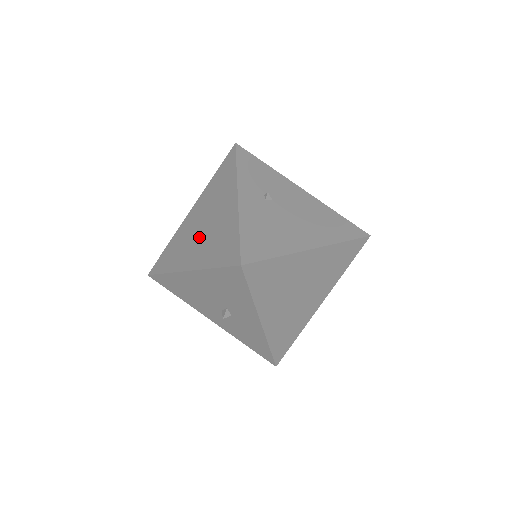
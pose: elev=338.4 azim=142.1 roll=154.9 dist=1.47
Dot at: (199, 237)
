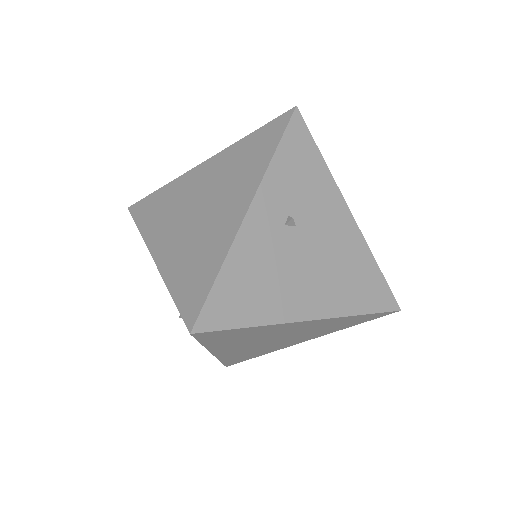
Dot at: (186, 222)
